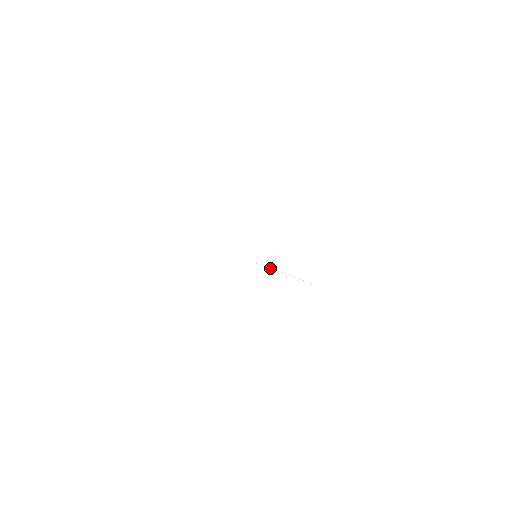
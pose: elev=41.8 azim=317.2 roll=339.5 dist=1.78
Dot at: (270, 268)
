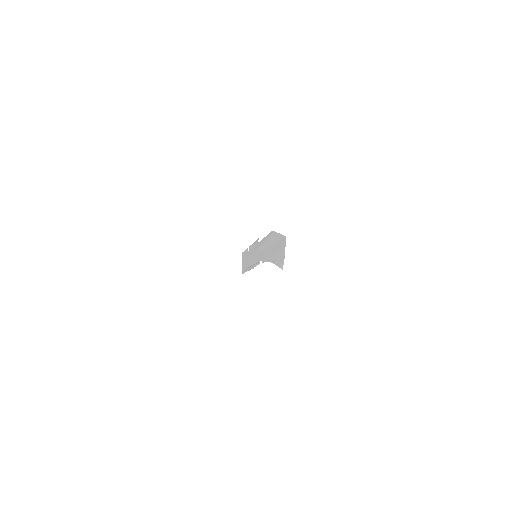
Dot at: (252, 266)
